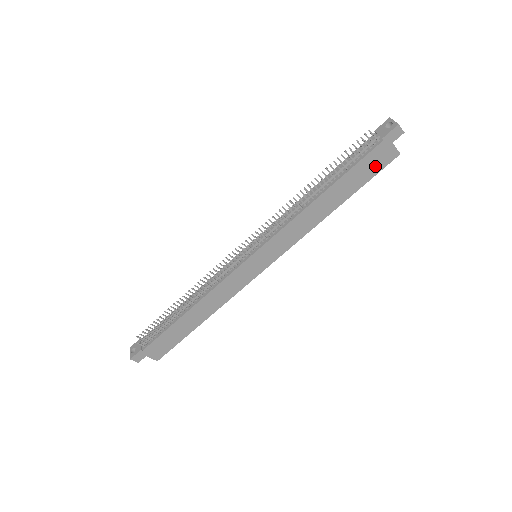
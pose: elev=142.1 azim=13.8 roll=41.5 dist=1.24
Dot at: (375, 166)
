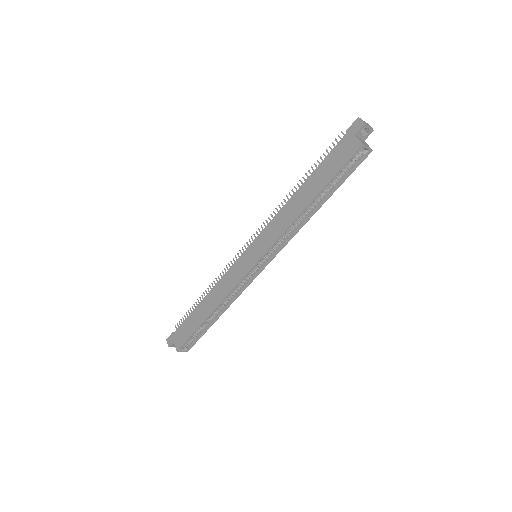
Dot at: (341, 159)
